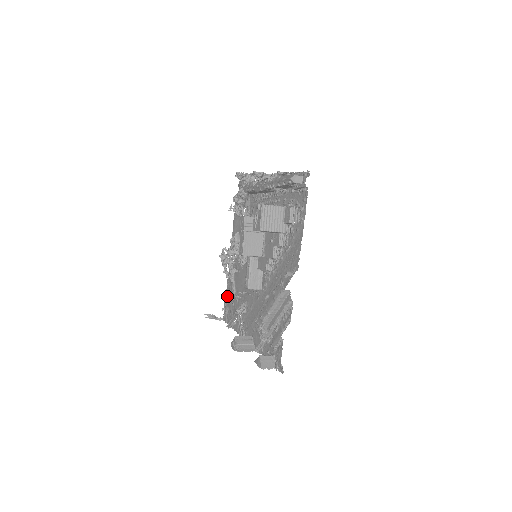
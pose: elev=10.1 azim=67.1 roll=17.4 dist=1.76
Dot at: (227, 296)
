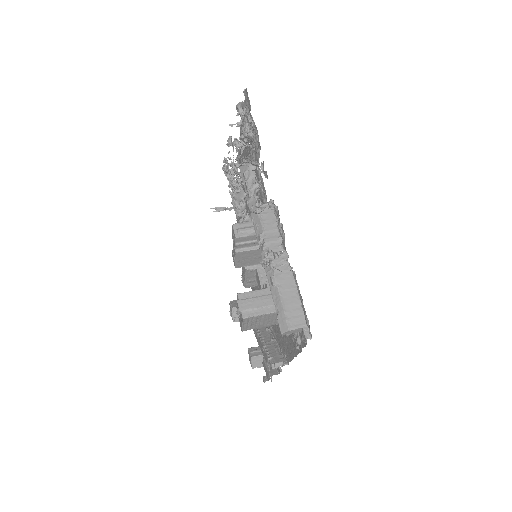
Dot at: occluded
